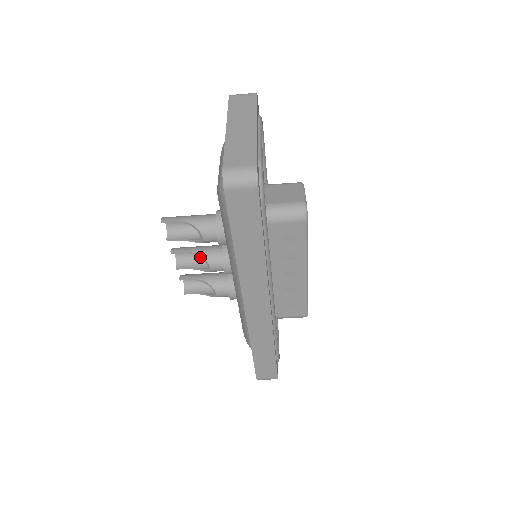
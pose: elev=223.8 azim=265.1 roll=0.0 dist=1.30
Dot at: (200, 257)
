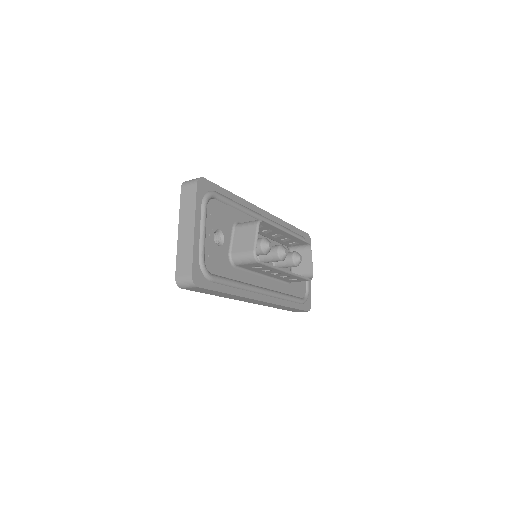
Dot at: occluded
